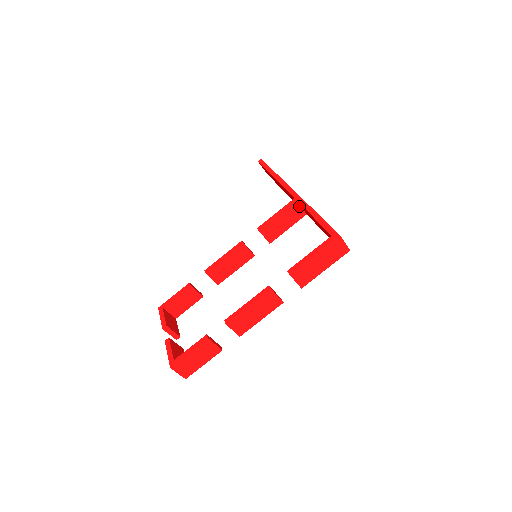
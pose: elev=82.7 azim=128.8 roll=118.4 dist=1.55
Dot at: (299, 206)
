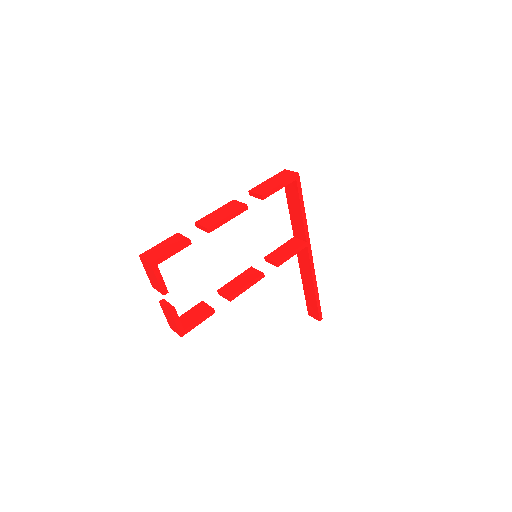
Dot at: (298, 239)
